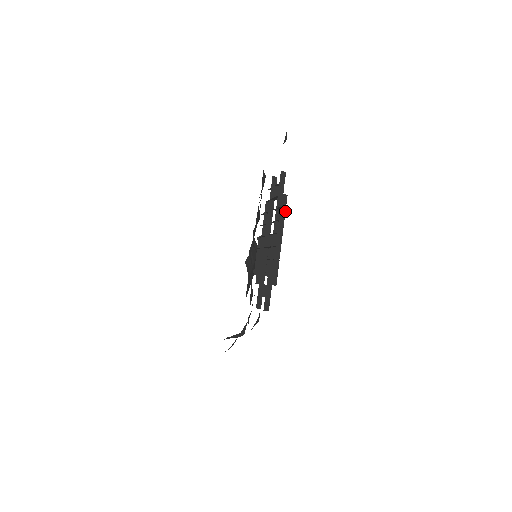
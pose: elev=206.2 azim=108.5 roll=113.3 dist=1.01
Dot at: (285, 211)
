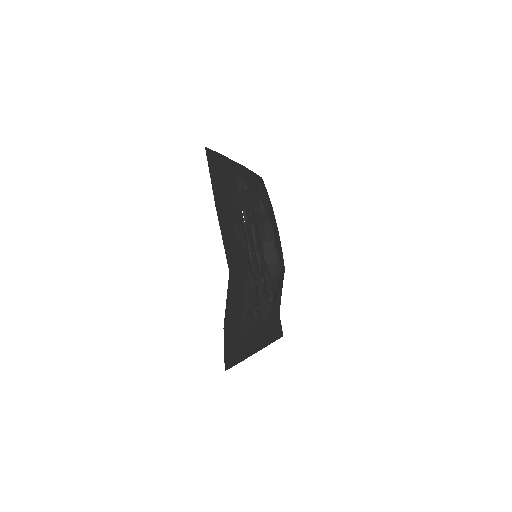
Dot at: (246, 231)
